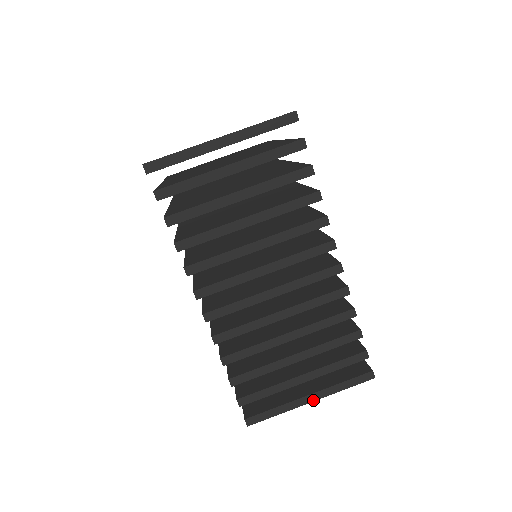
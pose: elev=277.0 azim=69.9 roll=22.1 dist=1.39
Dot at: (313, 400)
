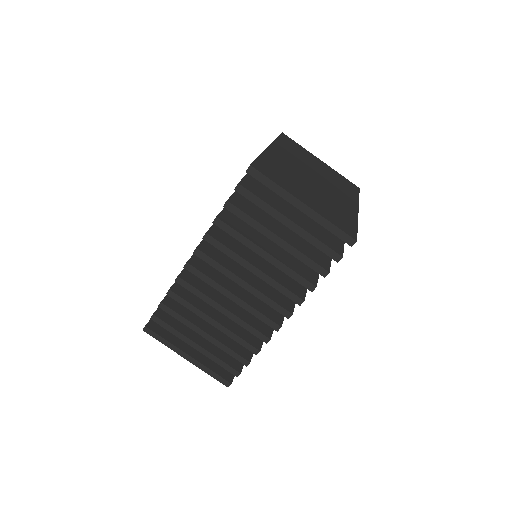
Dot at: (187, 359)
